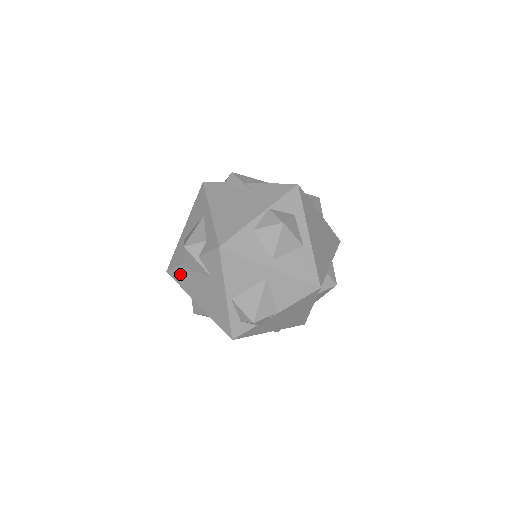
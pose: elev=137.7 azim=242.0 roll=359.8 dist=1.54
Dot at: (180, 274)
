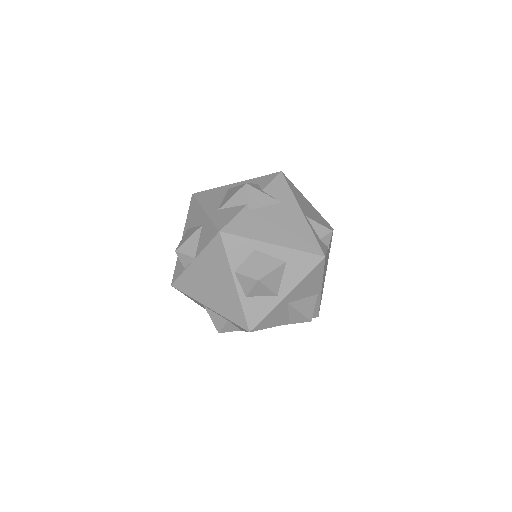
Dot at: (241, 222)
